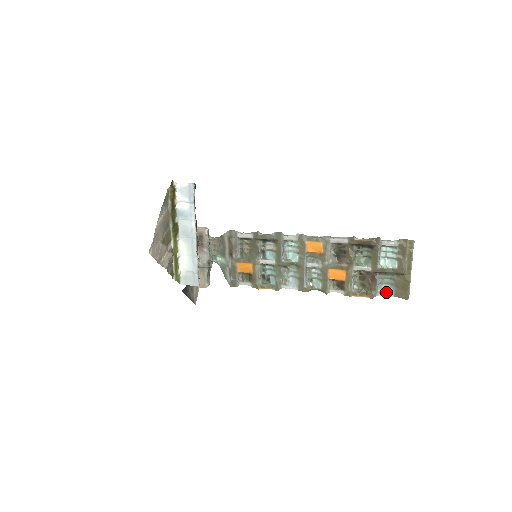
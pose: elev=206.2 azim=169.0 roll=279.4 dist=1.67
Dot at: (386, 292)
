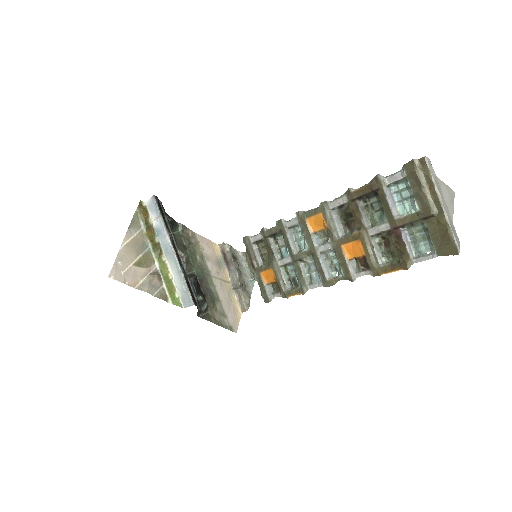
Dot at: (426, 253)
